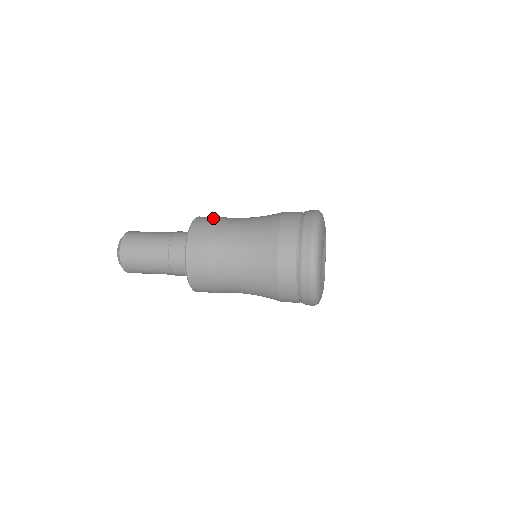
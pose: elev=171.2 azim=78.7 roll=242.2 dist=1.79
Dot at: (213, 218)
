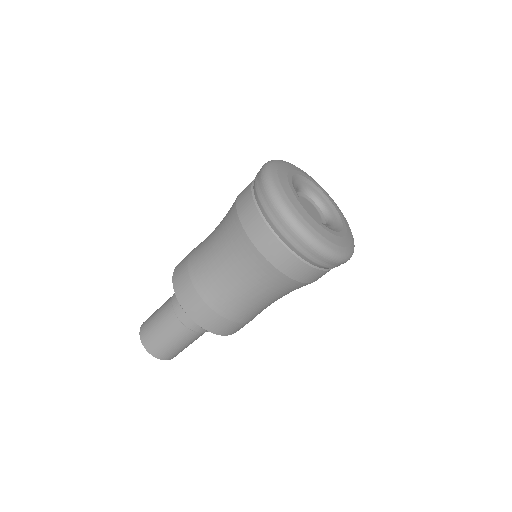
Dot at: occluded
